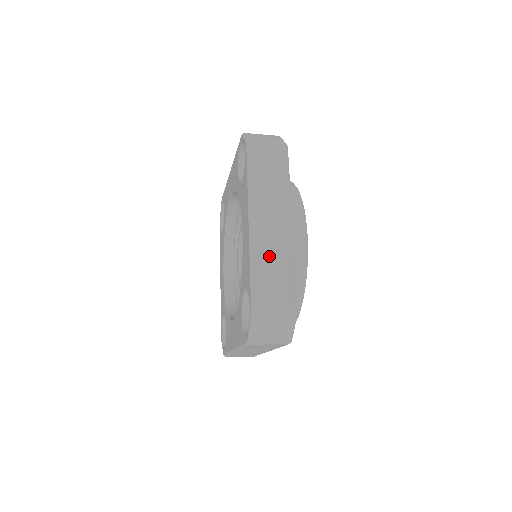
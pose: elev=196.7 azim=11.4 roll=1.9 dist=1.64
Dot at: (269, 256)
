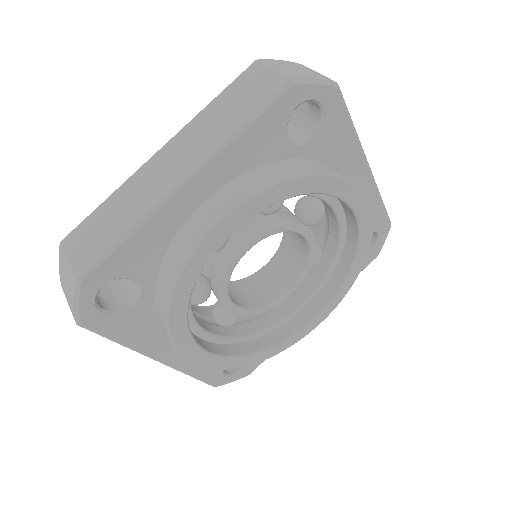
Dot at: (128, 199)
